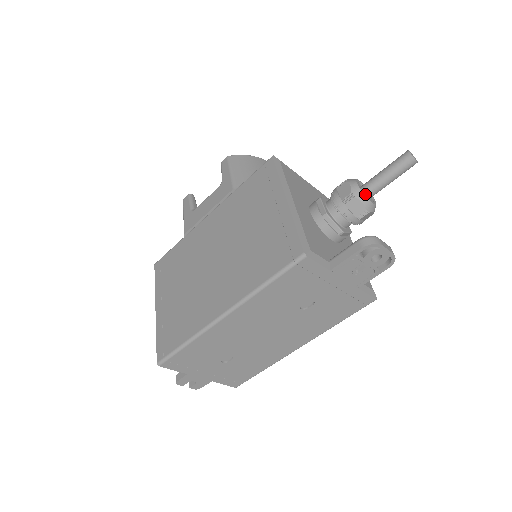
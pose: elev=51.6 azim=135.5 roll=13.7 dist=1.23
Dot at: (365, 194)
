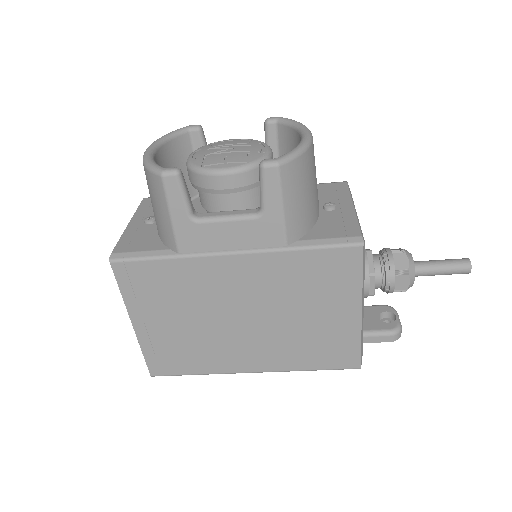
Dot at: occluded
